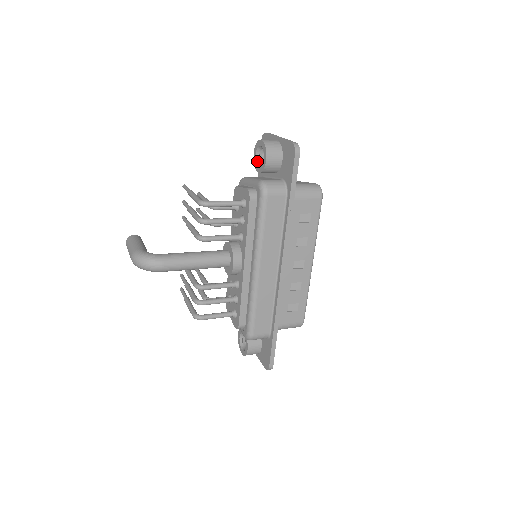
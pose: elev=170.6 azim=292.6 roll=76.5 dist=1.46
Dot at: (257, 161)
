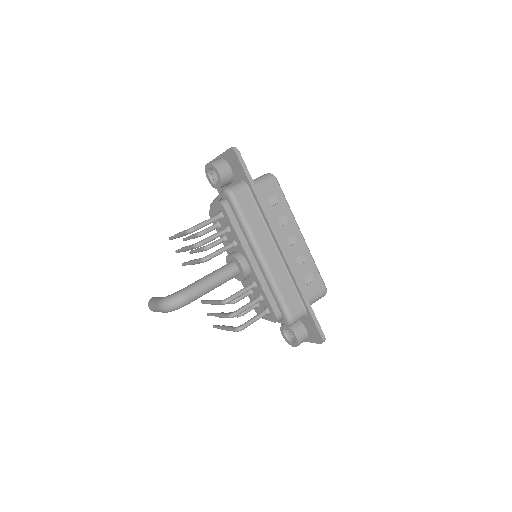
Dot at: (213, 182)
